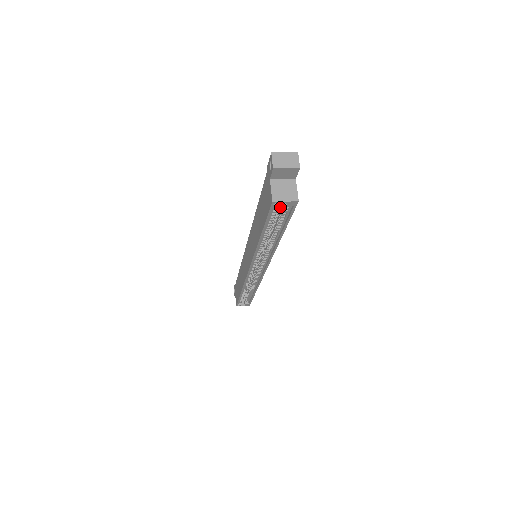
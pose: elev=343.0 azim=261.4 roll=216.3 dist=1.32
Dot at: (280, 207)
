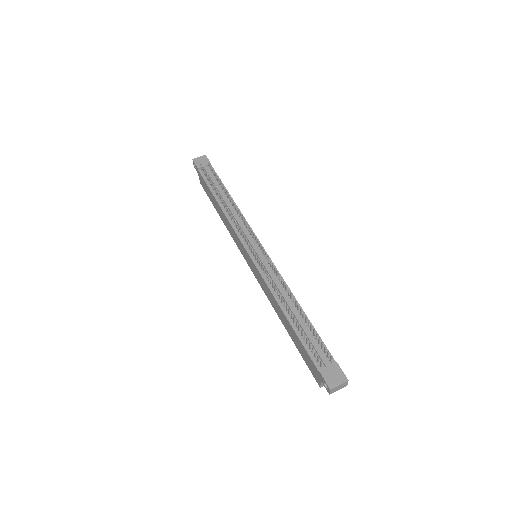
Dot at: occluded
